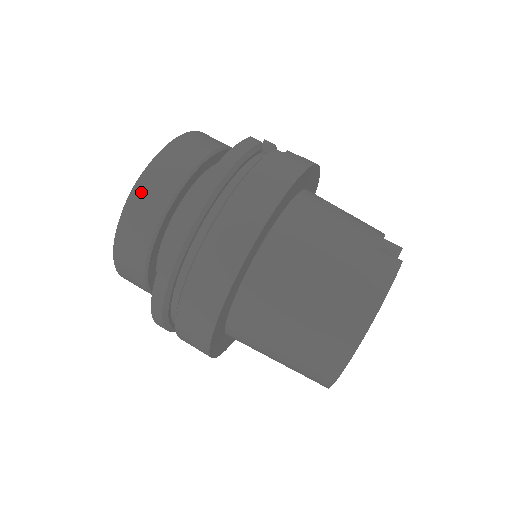
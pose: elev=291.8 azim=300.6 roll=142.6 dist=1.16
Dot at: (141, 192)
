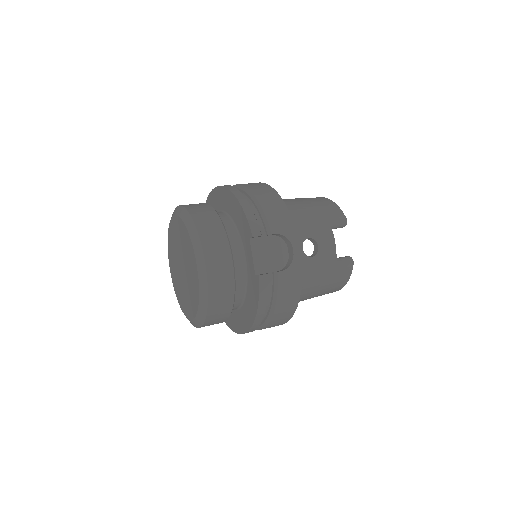
Dot at: occluded
